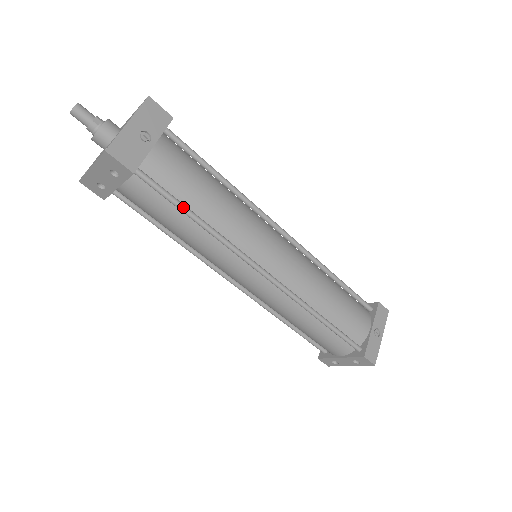
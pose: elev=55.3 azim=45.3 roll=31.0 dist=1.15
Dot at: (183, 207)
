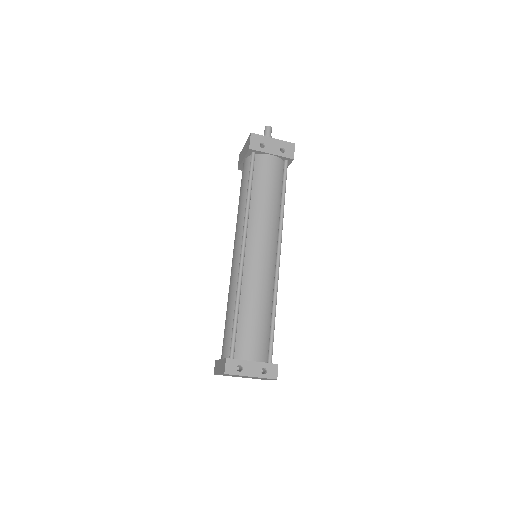
Dot at: (285, 191)
